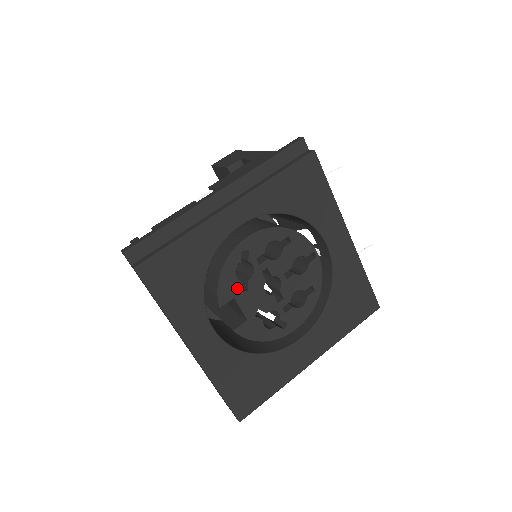
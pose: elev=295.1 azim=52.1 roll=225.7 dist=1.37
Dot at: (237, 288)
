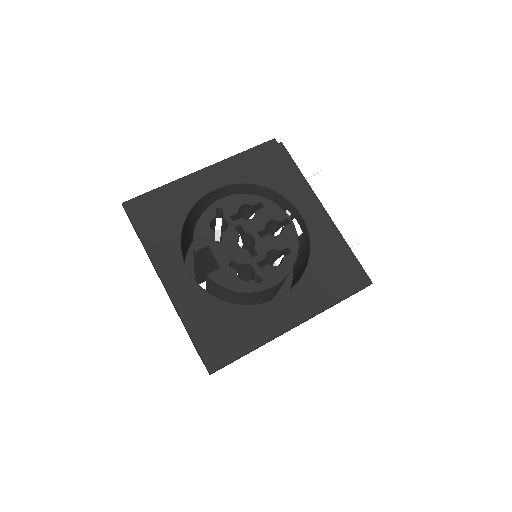
Dot at: (211, 238)
